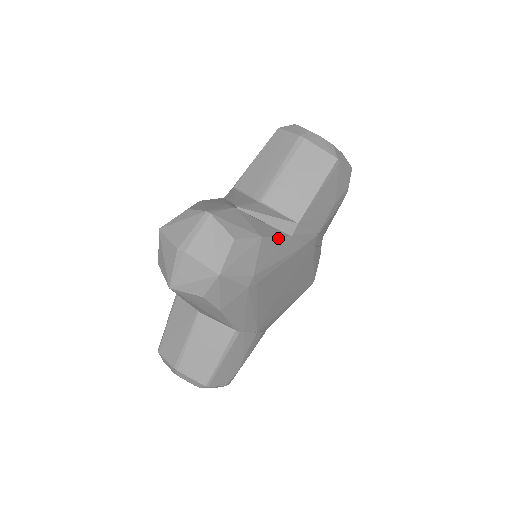
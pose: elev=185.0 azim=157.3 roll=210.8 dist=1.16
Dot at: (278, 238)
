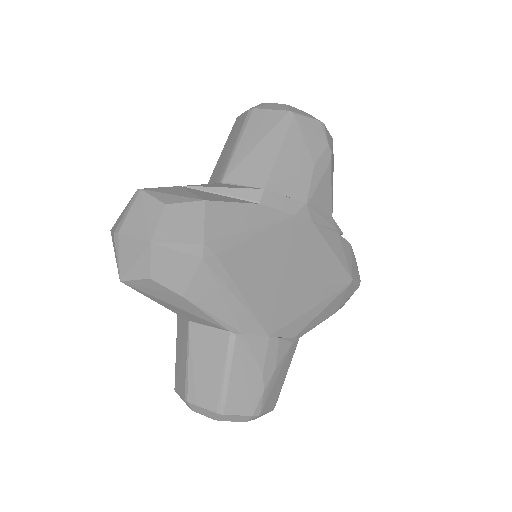
Dot at: (235, 204)
